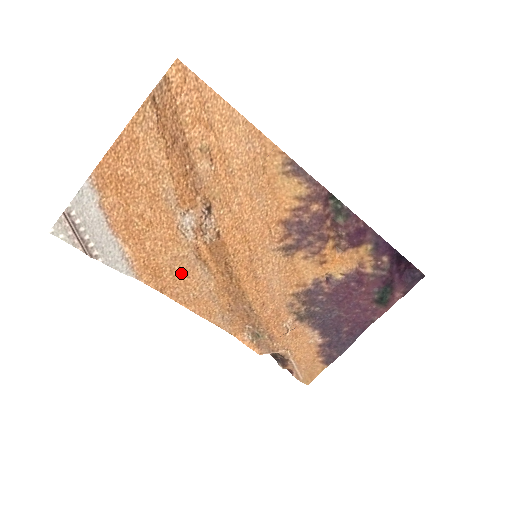
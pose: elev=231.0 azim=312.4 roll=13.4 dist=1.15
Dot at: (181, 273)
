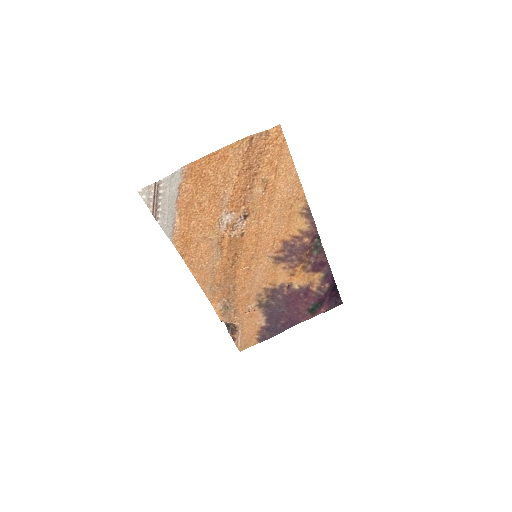
Dot at: (202, 249)
